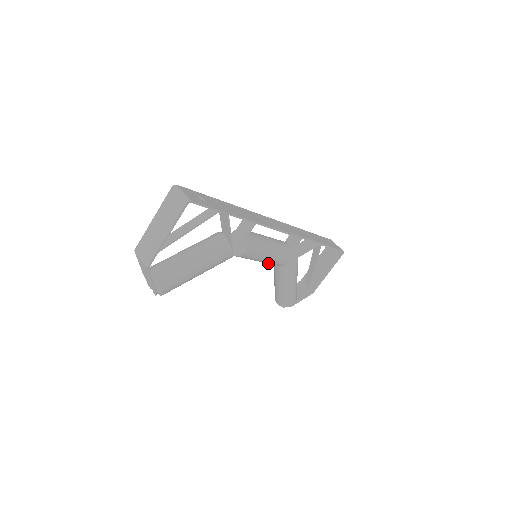
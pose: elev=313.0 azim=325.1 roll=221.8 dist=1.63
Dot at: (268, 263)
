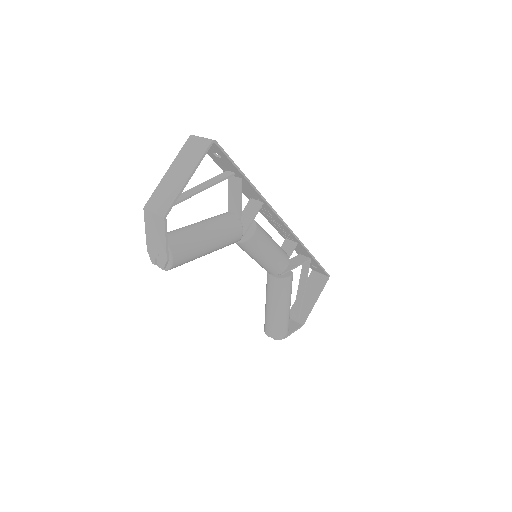
Dot at: (268, 266)
